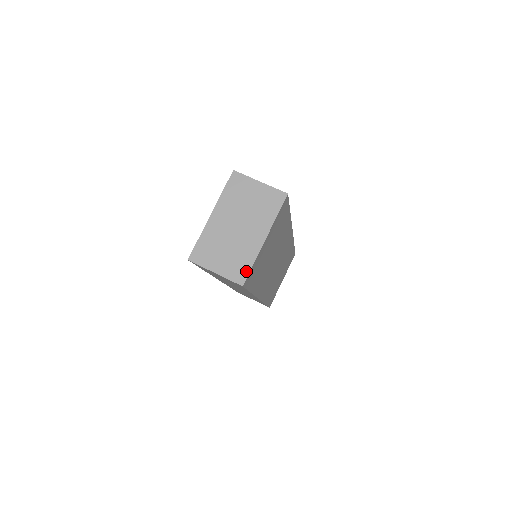
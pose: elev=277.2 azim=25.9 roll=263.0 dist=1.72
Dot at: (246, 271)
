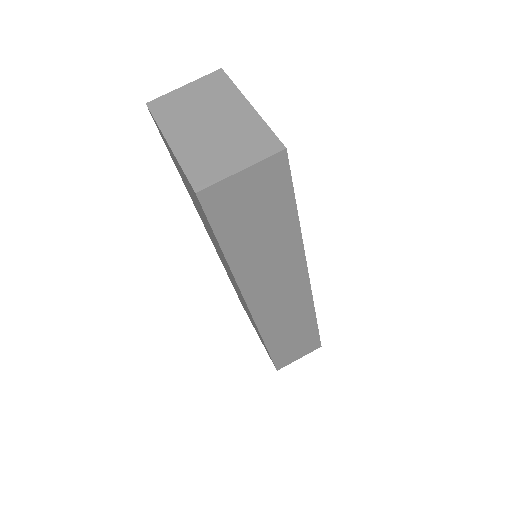
Dot at: (270, 137)
